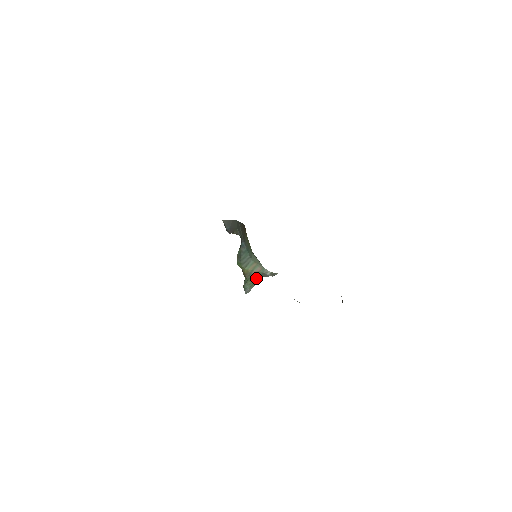
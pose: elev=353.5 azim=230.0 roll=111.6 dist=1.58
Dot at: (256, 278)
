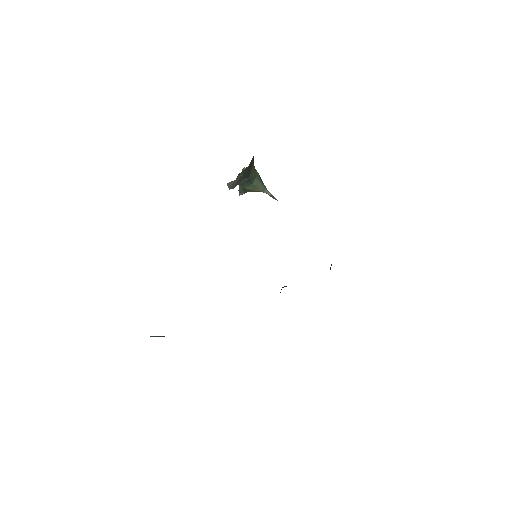
Dot at: occluded
